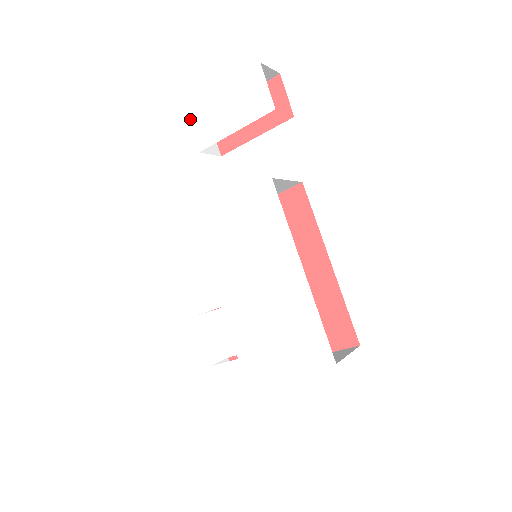
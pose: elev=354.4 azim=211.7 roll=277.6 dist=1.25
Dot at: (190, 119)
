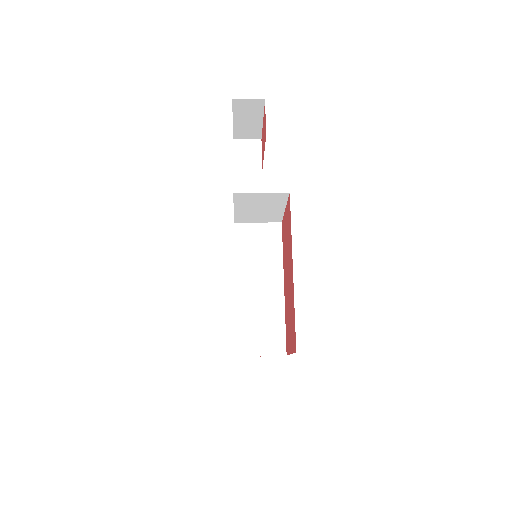
Dot at: occluded
